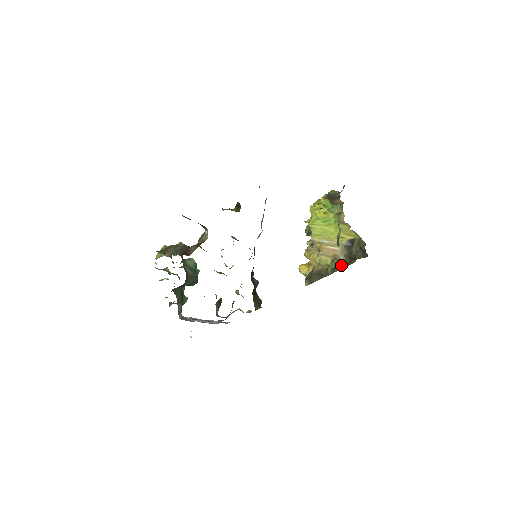
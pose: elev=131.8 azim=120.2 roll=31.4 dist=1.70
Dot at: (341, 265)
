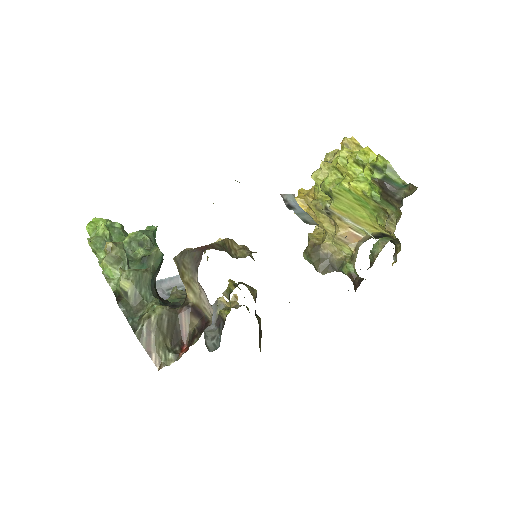
Dot at: occluded
